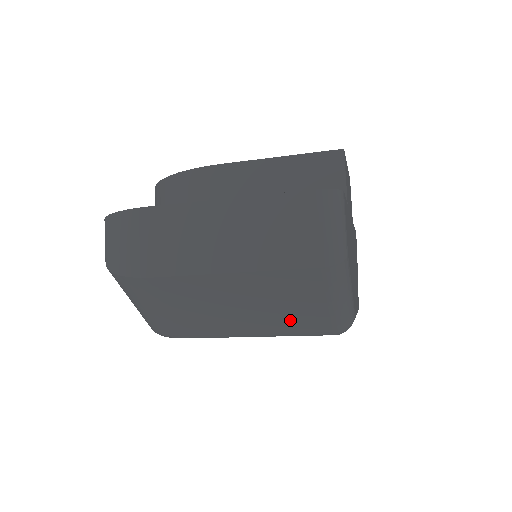
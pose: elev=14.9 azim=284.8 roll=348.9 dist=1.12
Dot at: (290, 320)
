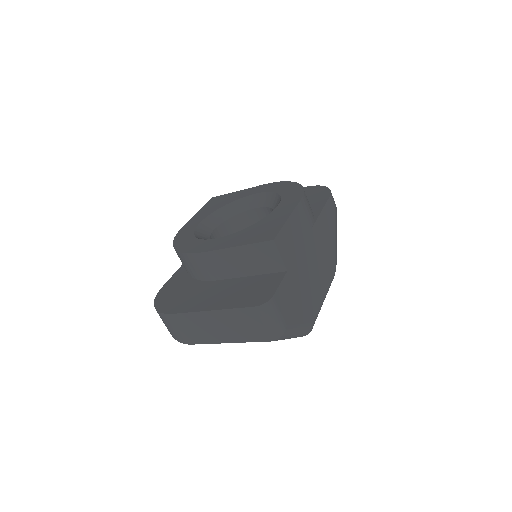
Dot at: occluded
